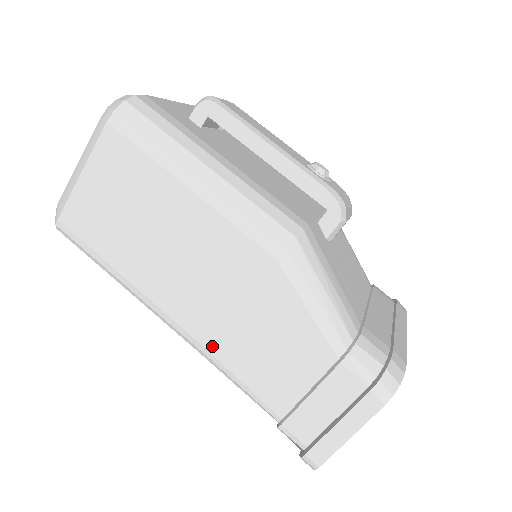
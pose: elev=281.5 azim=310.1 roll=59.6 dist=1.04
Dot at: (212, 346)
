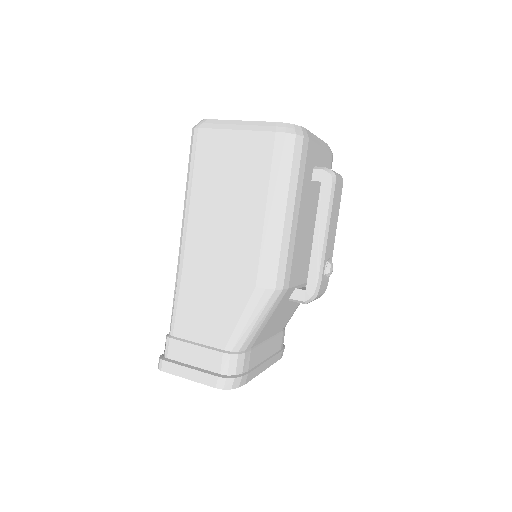
Dot at: (186, 273)
